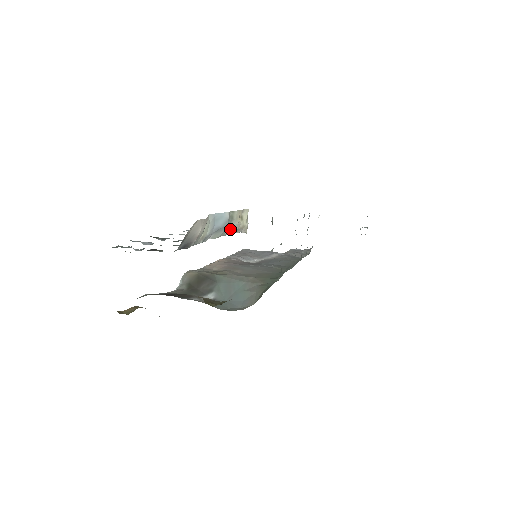
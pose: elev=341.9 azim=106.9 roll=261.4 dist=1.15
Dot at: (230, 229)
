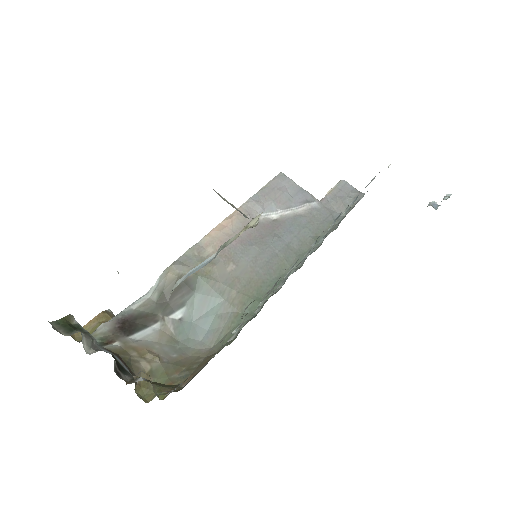
Dot at: occluded
